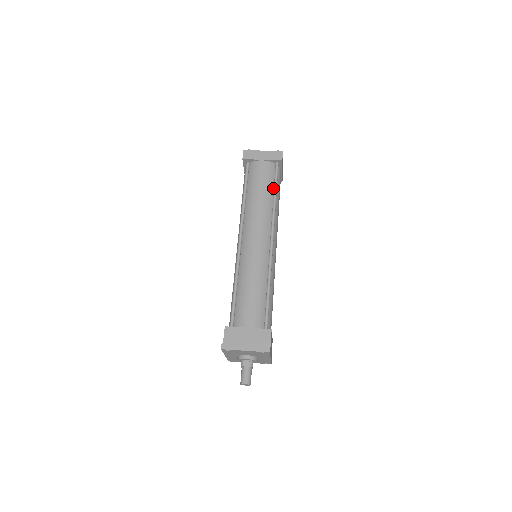
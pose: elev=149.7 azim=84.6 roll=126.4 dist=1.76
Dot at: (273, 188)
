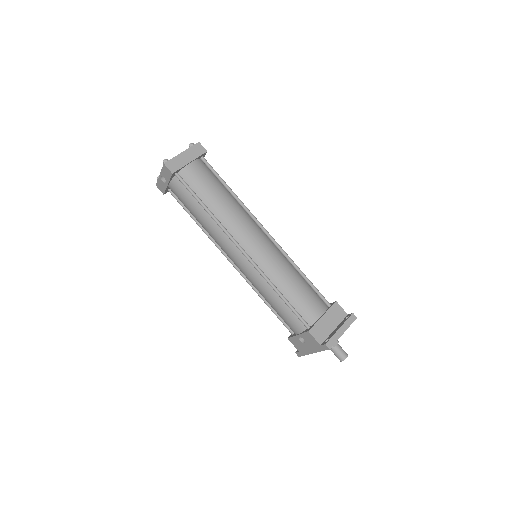
Dot at: (221, 184)
